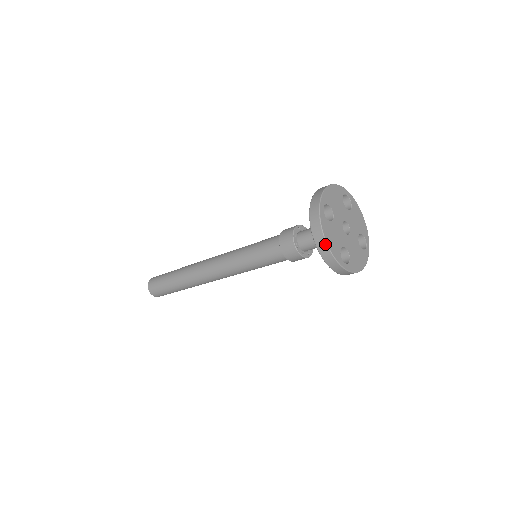
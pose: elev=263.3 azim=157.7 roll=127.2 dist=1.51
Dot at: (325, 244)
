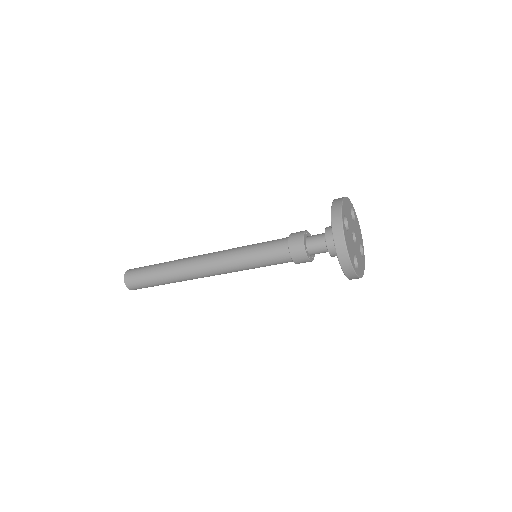
Dot at: (346, 252)
